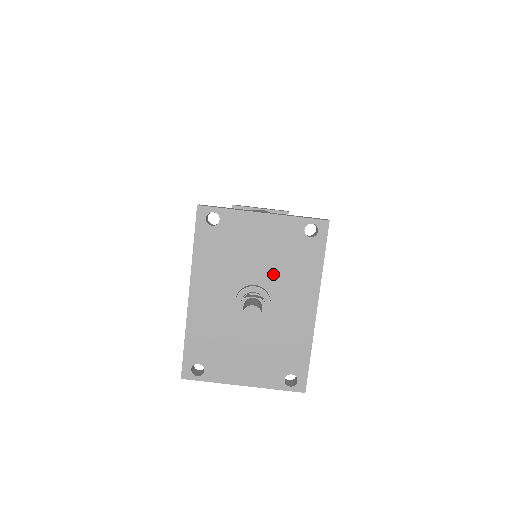
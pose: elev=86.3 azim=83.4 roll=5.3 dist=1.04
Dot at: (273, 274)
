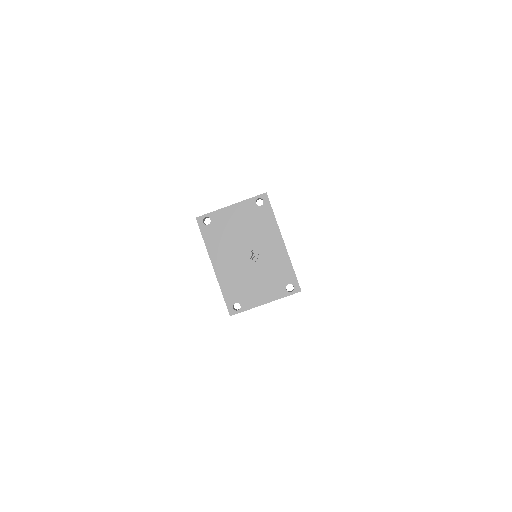
Dot at: (251, 234)
